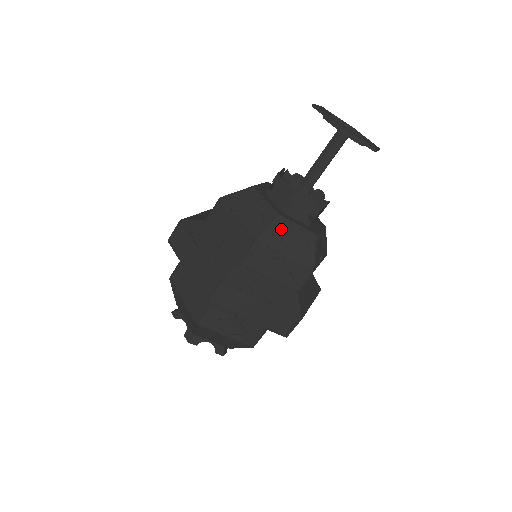
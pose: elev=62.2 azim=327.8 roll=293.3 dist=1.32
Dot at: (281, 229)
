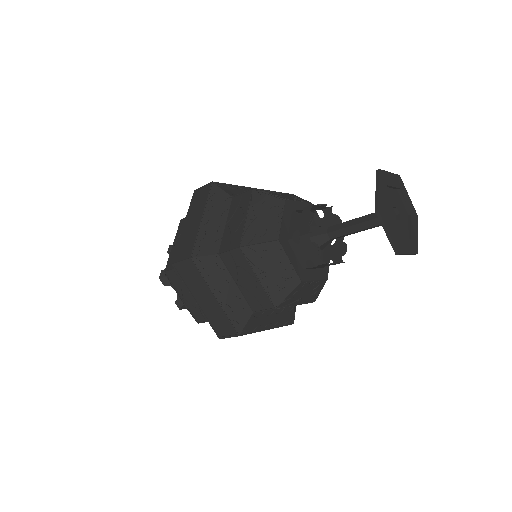
Dot at: (300, 290)
